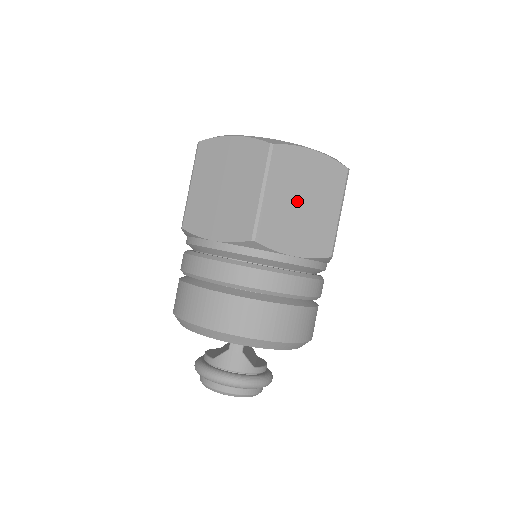
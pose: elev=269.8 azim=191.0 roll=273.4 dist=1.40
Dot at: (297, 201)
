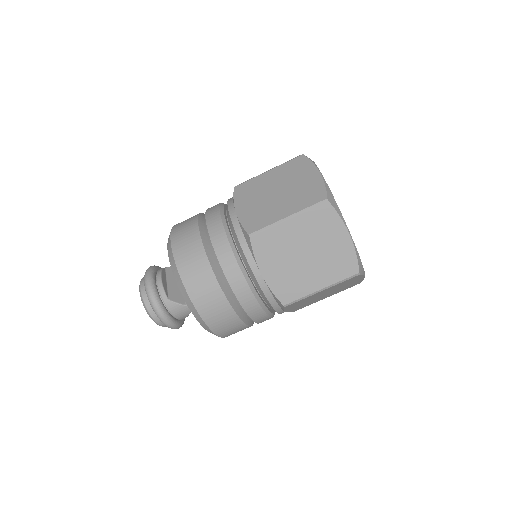
Dot at: (324, 294)
